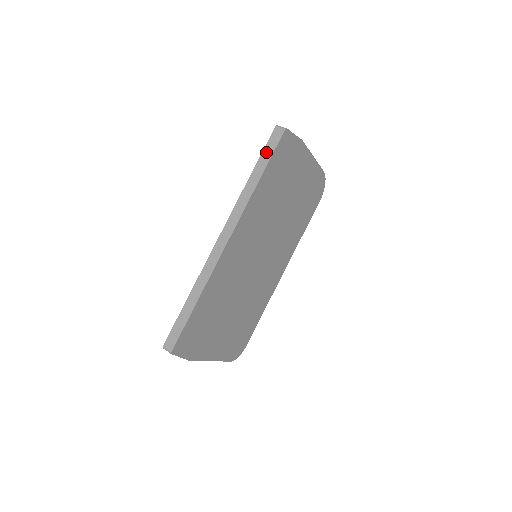
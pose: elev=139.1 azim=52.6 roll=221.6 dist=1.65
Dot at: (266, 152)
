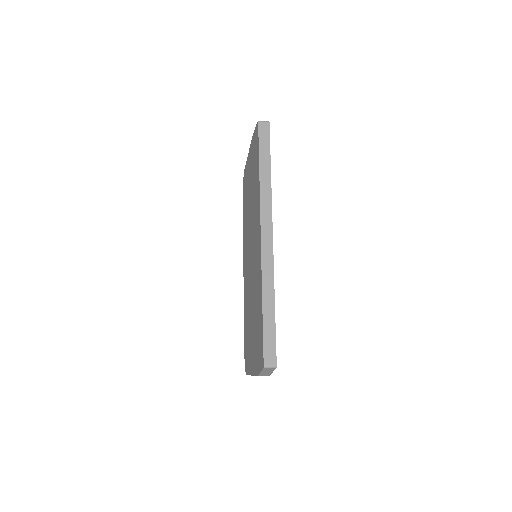
Dot at: (263, 146)
